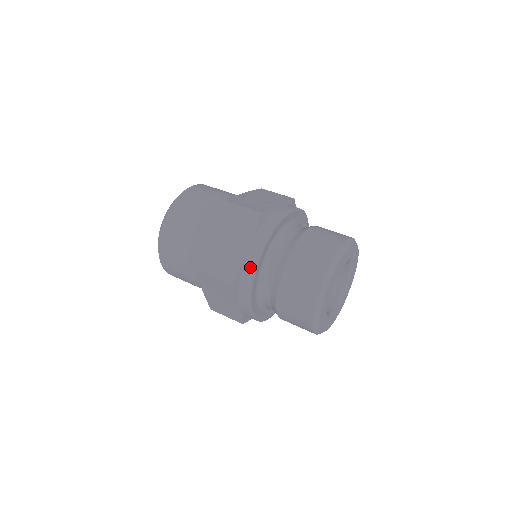
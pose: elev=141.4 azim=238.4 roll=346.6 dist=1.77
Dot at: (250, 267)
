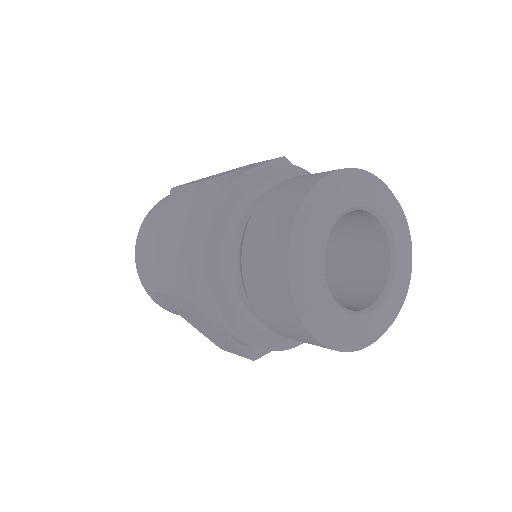
Dot at: (238, 174)
